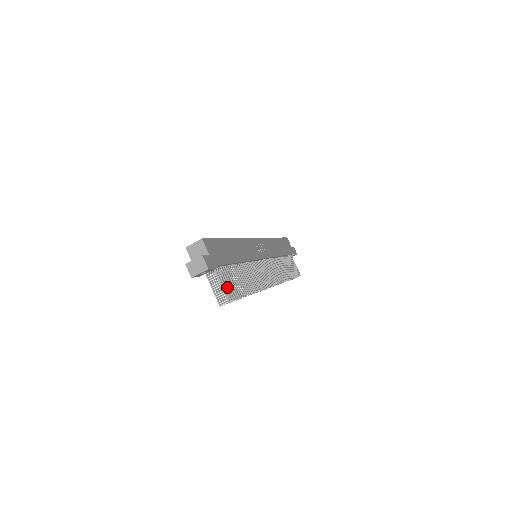
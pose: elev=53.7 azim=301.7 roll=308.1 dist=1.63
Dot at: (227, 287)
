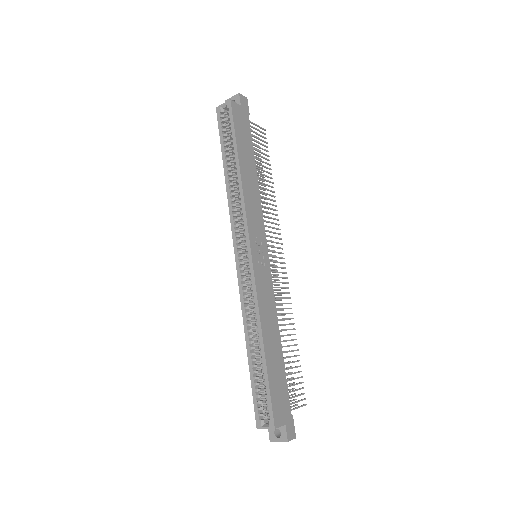
Dot at: occluded
